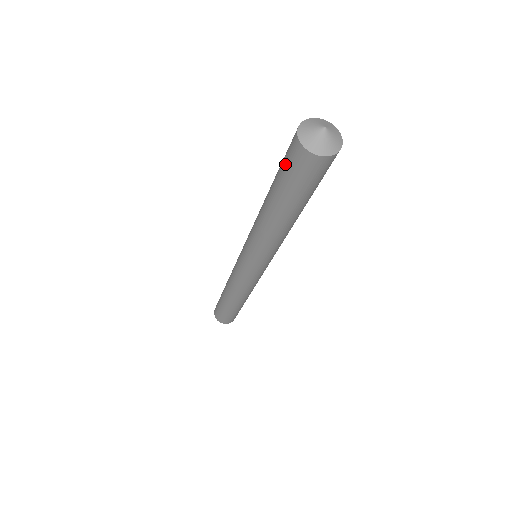
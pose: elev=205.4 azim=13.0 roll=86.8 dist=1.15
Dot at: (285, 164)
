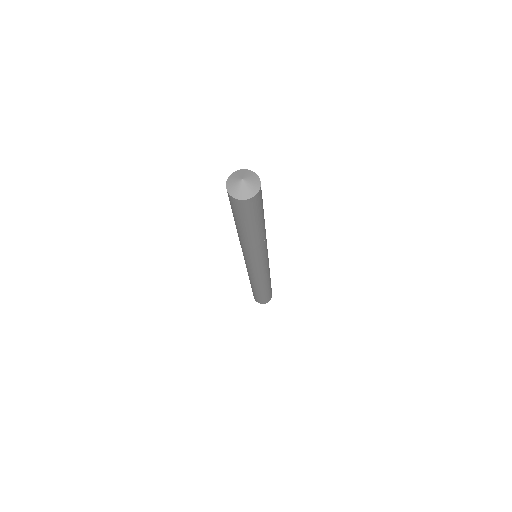
Dot at: (231, 206)
